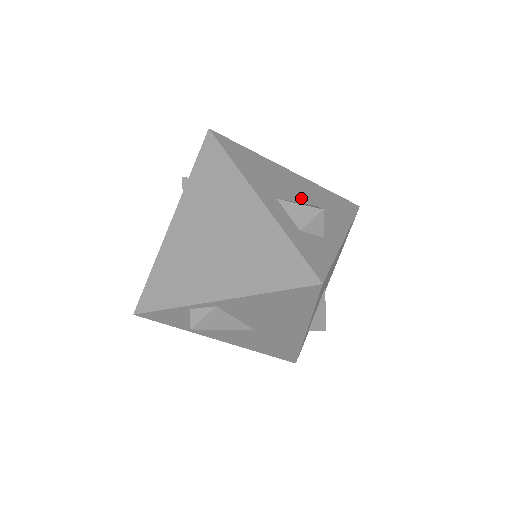
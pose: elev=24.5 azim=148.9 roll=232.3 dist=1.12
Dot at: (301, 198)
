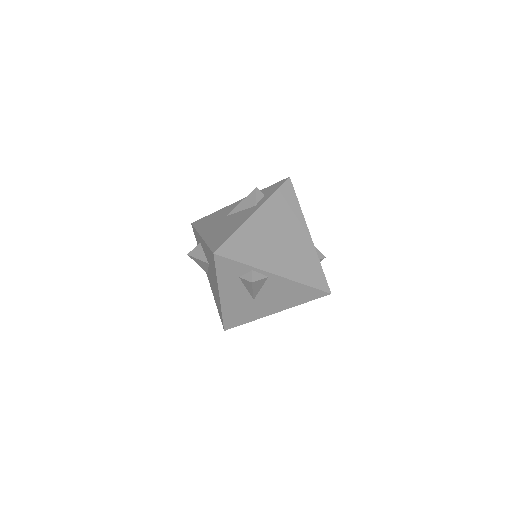
Dot at: occluded
